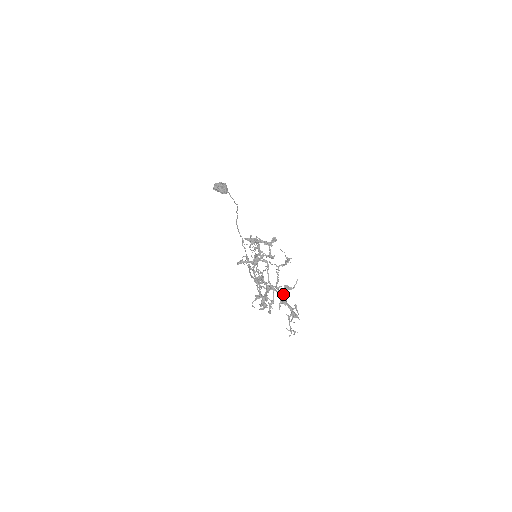
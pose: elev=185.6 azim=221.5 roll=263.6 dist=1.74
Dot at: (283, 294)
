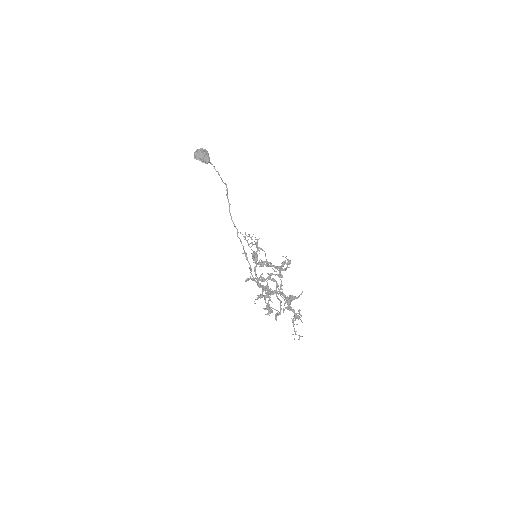
Dot at: (288, 302)
